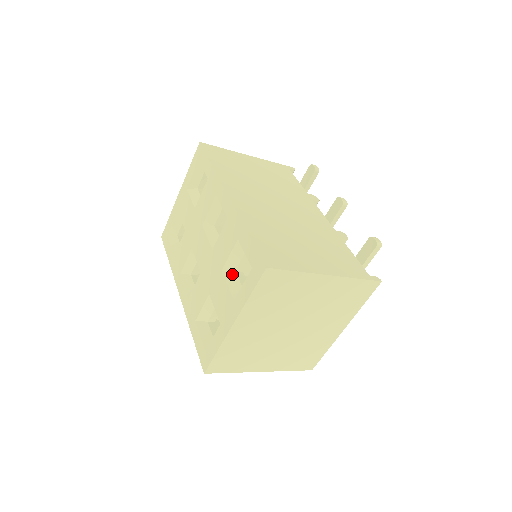
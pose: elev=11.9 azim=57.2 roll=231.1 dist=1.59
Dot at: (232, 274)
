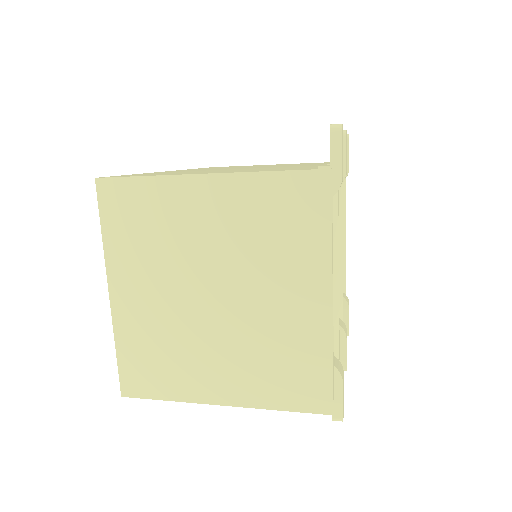
Dot at: occluded
